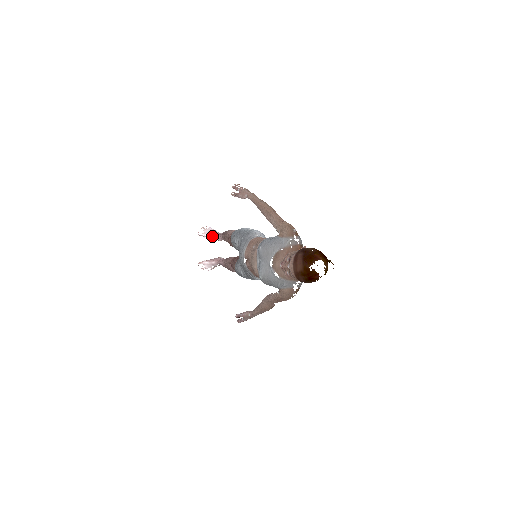
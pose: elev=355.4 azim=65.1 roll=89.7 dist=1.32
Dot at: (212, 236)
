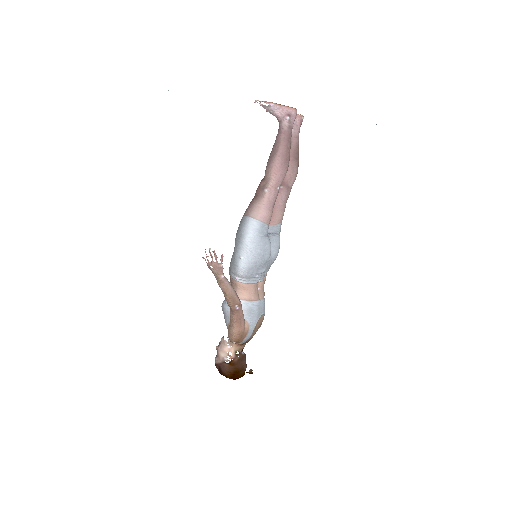
Dot at: occluded
